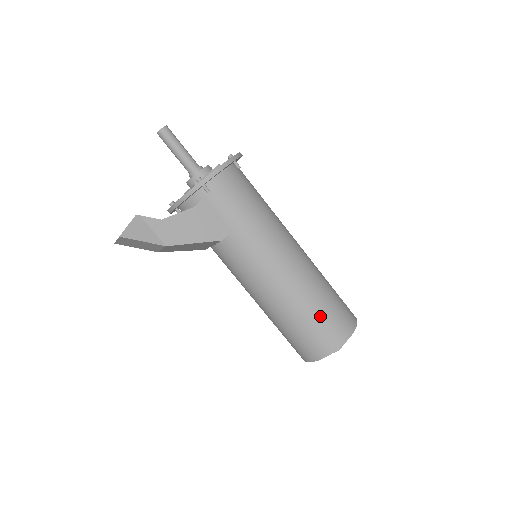
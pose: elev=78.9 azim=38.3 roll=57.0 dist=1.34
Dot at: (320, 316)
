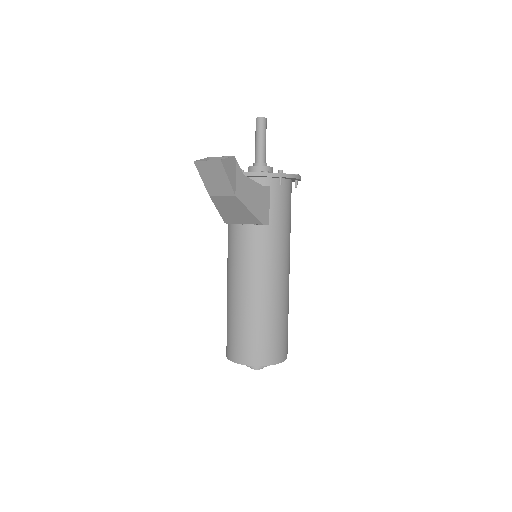
Dot at: (280, 330)
